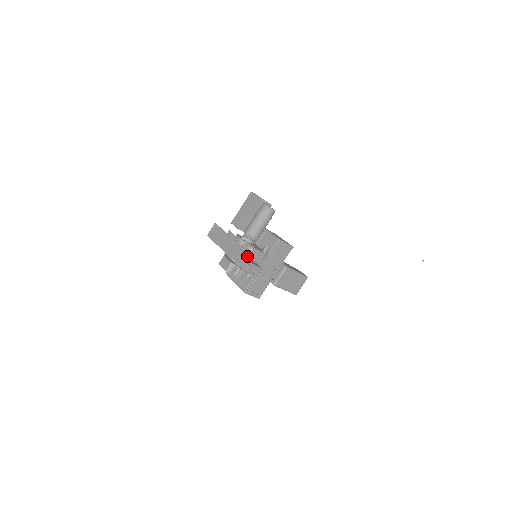
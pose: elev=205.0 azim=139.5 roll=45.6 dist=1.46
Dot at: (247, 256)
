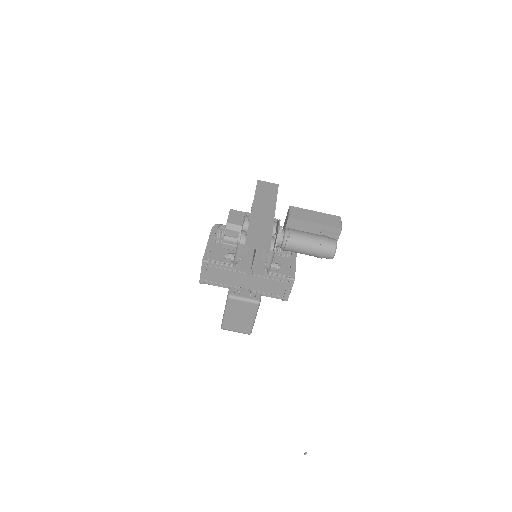
Dot at: (265, 245)
